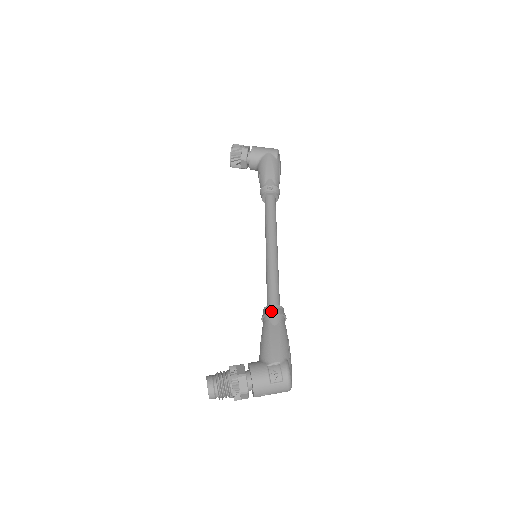
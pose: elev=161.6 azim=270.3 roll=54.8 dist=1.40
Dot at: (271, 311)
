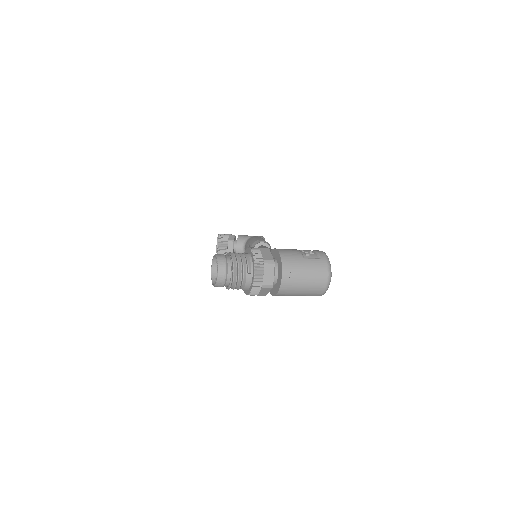
Dot at: occluded
